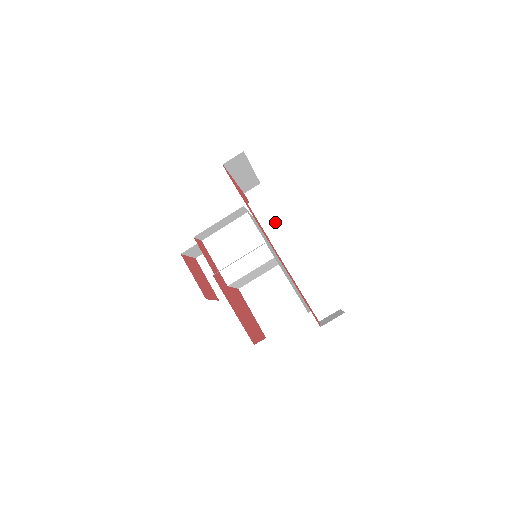
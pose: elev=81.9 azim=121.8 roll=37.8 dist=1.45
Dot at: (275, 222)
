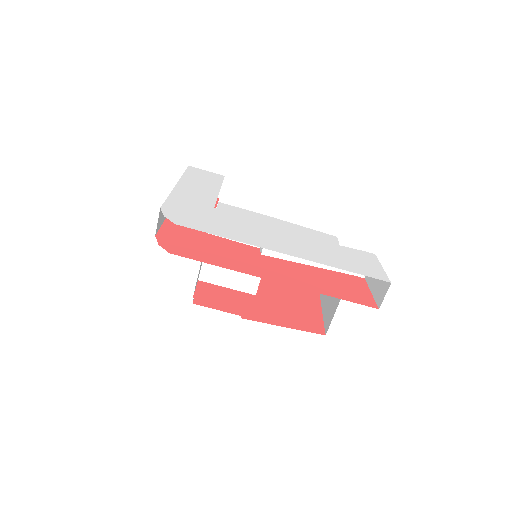
Dot at: occluded
